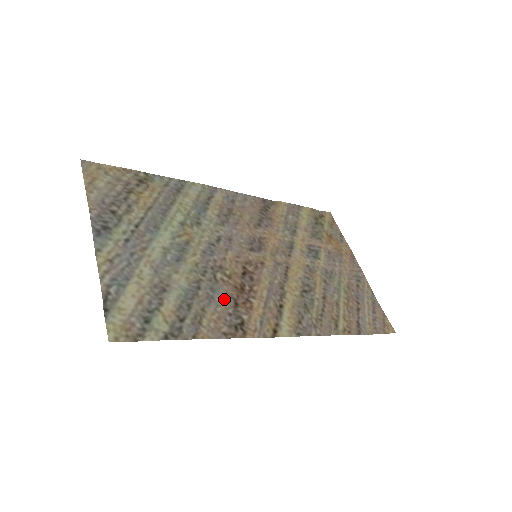
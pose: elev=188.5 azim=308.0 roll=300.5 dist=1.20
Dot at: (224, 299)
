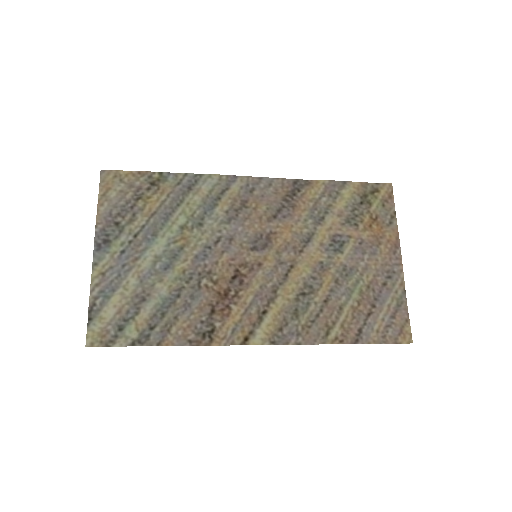
Dot at: (201, 306)
